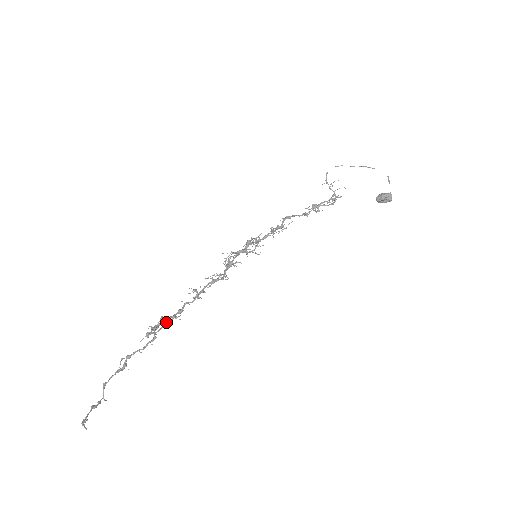
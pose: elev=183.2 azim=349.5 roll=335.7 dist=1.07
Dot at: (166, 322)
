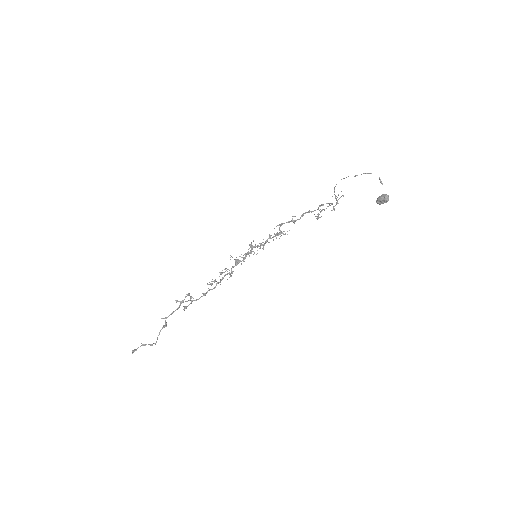
Dot at: (193, 300)
